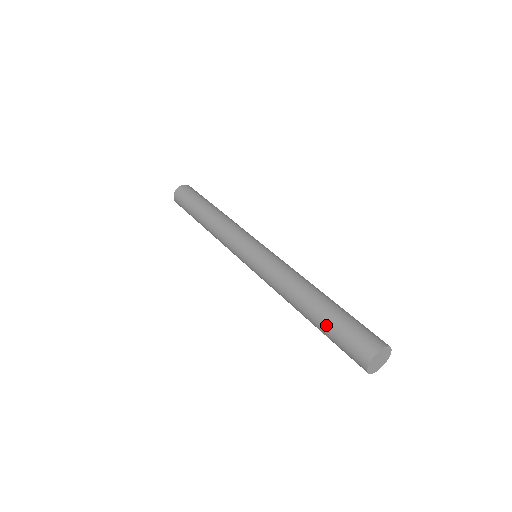
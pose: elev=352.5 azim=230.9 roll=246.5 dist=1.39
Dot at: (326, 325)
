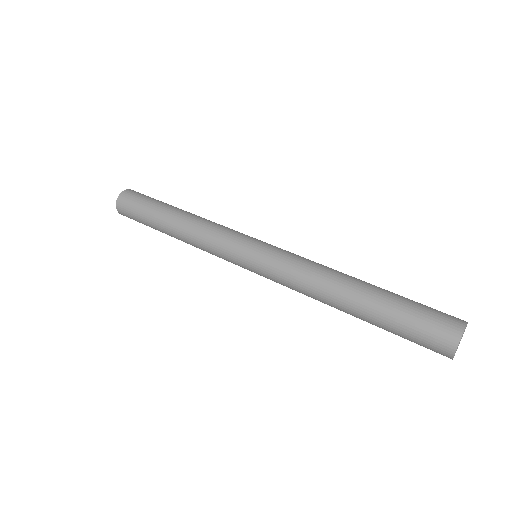
Dot at: (390, 307)
